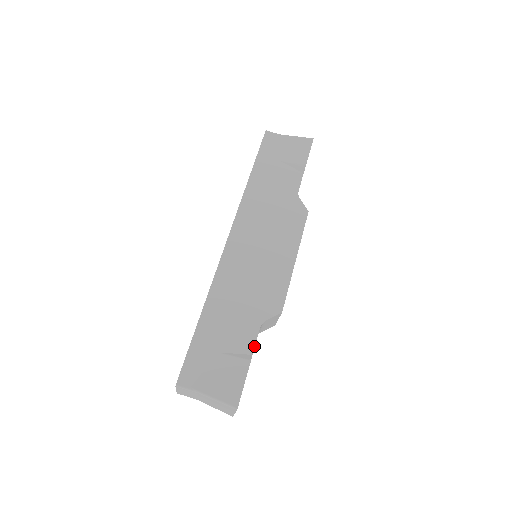
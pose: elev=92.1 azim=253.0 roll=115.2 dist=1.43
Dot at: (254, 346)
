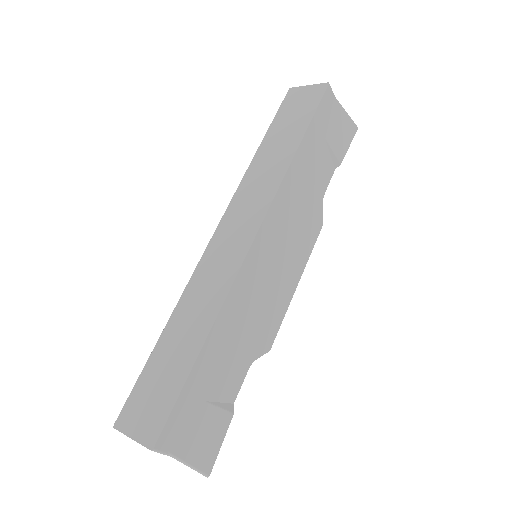
Dot at: occluded
